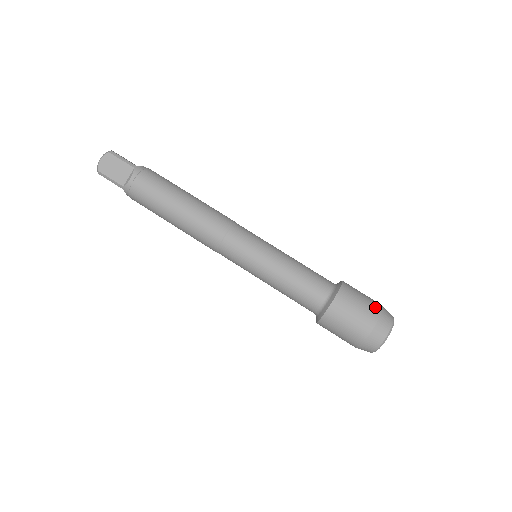
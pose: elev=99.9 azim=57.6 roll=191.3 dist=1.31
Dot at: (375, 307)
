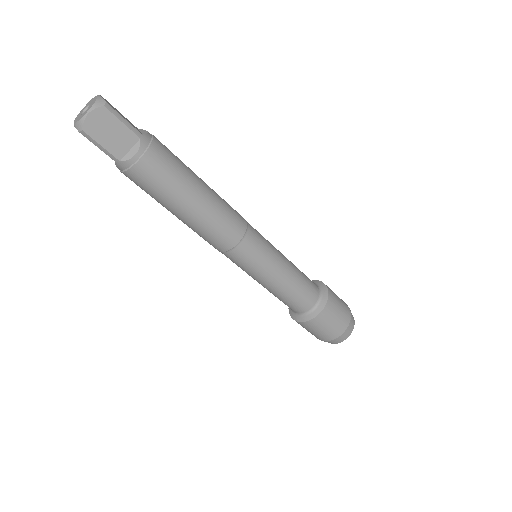
Dot at: (347, 312)
